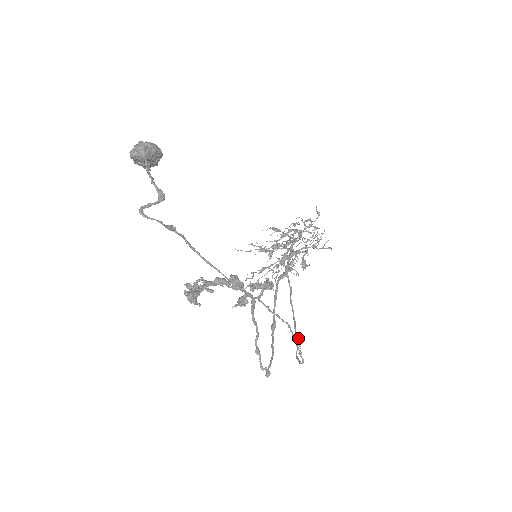
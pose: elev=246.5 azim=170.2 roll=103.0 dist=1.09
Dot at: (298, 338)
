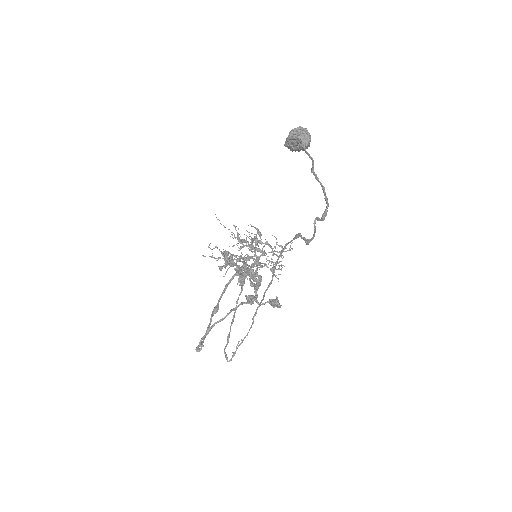
Dot at: occluded
